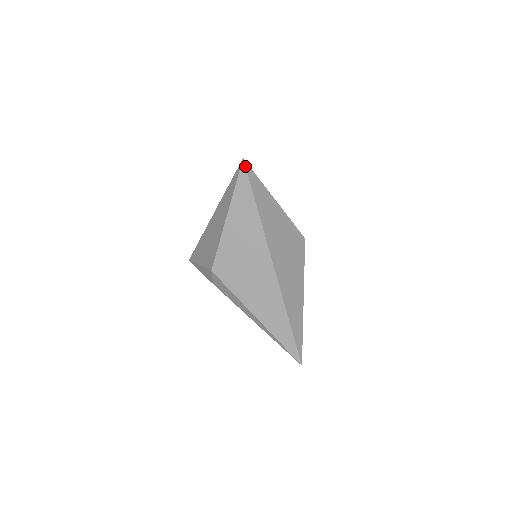
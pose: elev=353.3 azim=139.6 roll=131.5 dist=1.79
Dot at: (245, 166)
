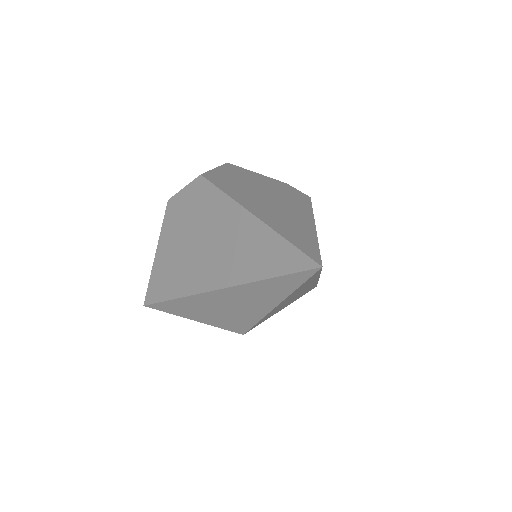
Dot at: occluded
